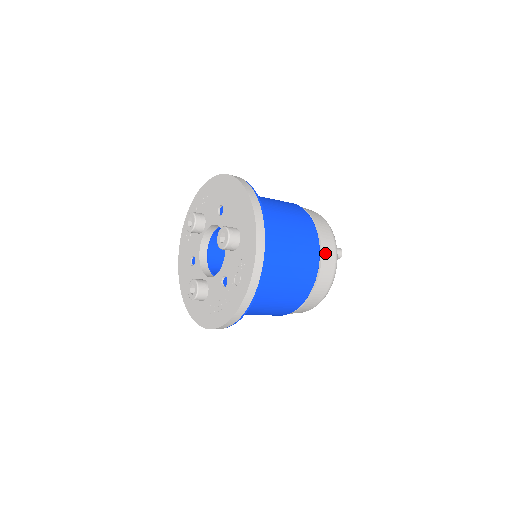
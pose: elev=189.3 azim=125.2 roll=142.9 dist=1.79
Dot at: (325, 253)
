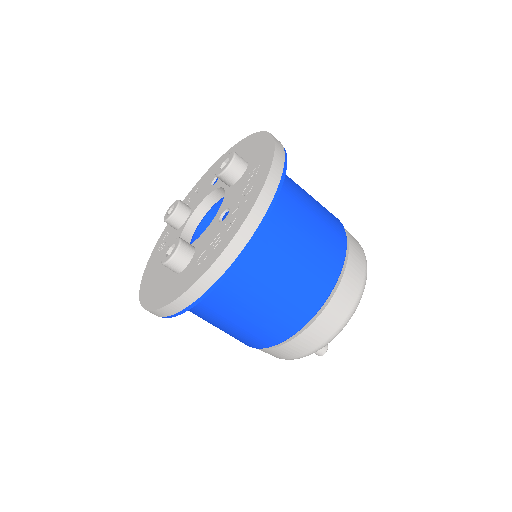
Dot at: (350, 235)
